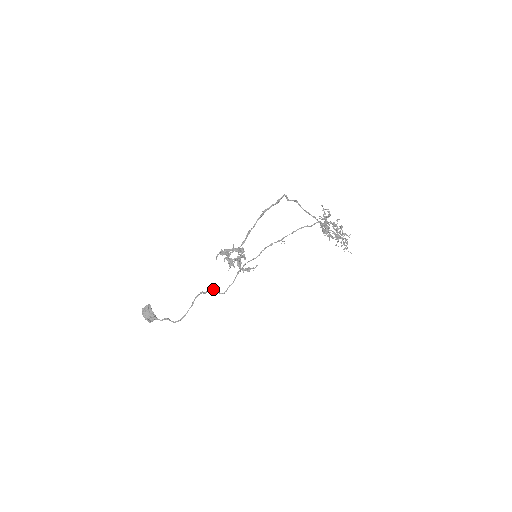
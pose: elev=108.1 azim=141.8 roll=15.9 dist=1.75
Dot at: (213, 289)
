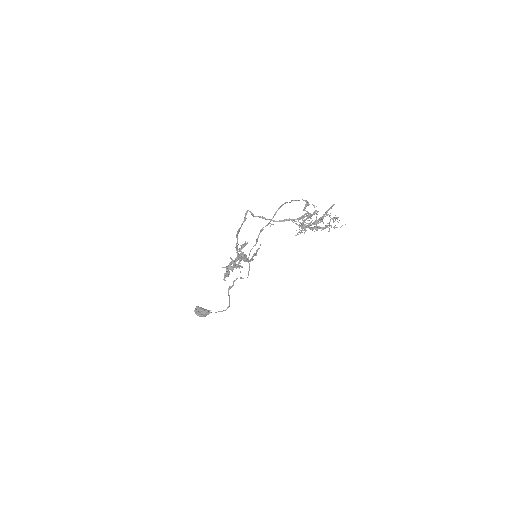
Dot at: occluded
